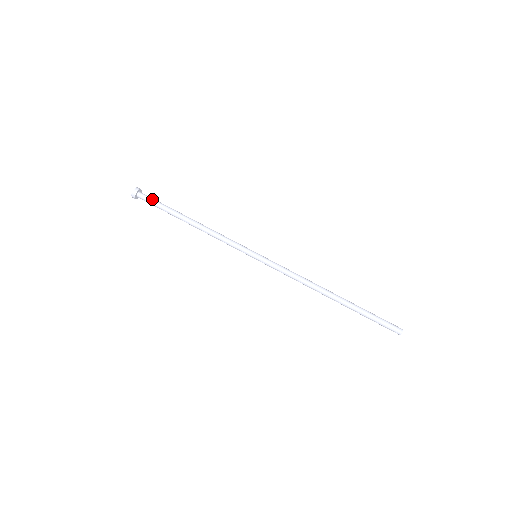
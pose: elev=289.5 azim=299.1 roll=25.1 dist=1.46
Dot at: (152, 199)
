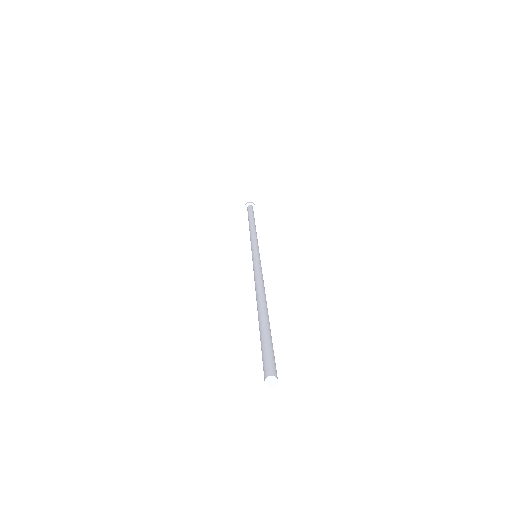
Dot at: (249, 210)
